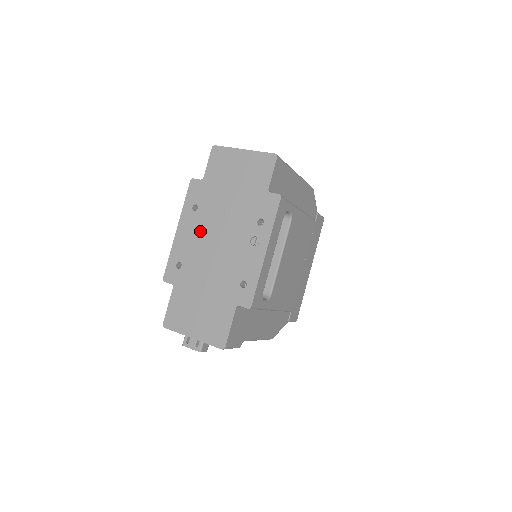
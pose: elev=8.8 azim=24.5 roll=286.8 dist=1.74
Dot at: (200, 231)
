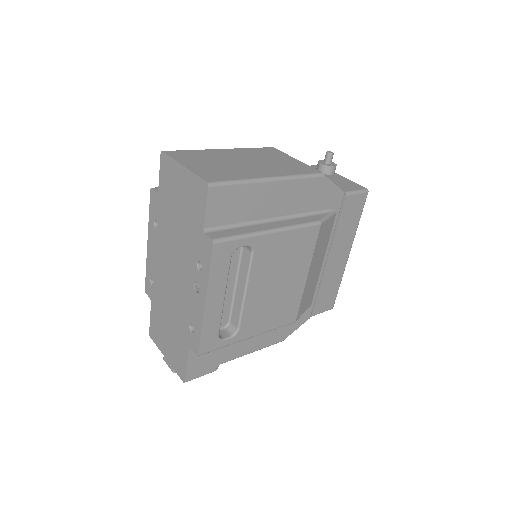
Dot at: (161, 253)
